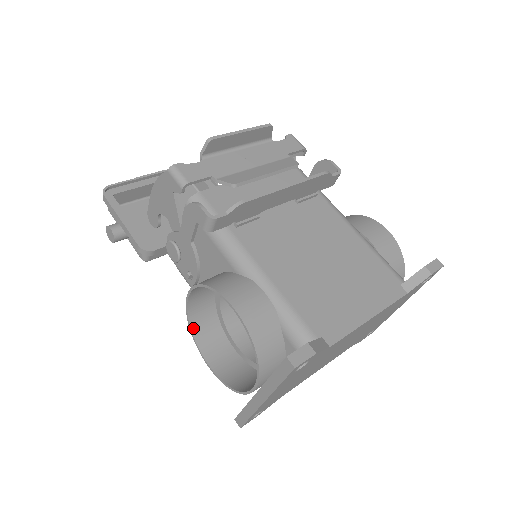
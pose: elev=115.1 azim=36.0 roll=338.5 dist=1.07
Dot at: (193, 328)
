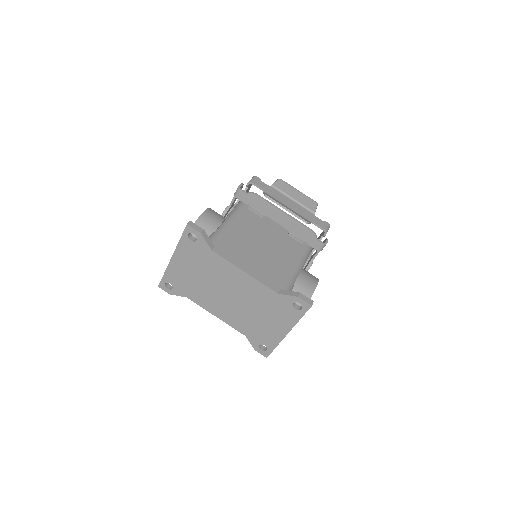
Dot at: occluded
